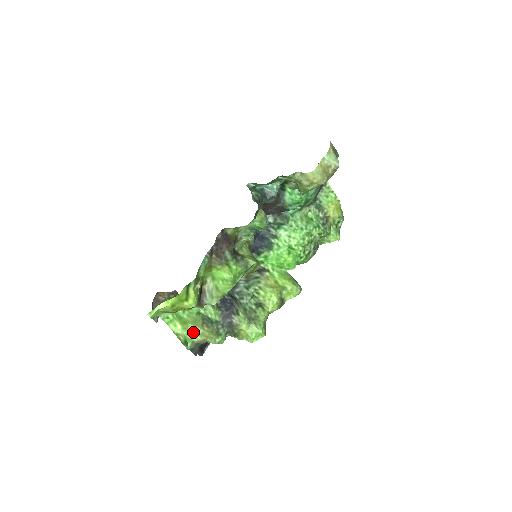
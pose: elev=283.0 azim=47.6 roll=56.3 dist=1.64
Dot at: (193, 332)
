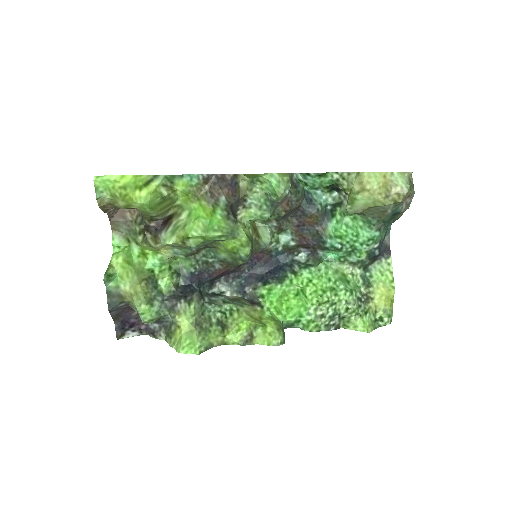
Dot at: (128, 277)
